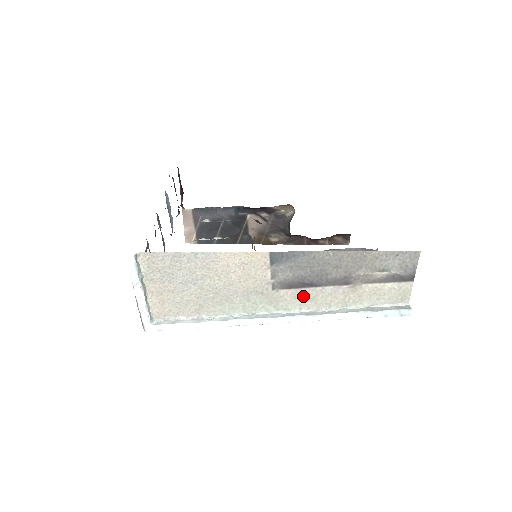
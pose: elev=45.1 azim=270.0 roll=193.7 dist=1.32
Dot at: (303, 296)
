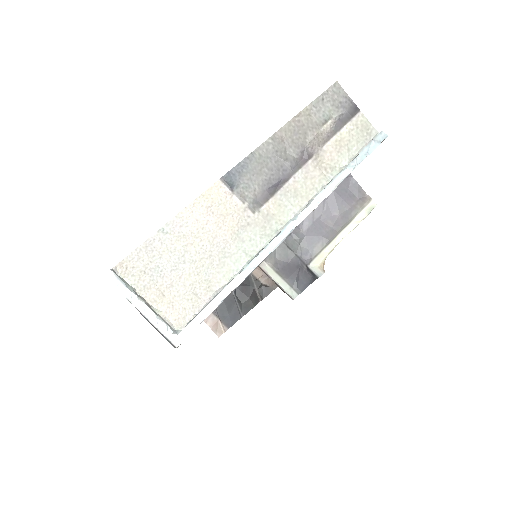
Dot at: (285, 199)
